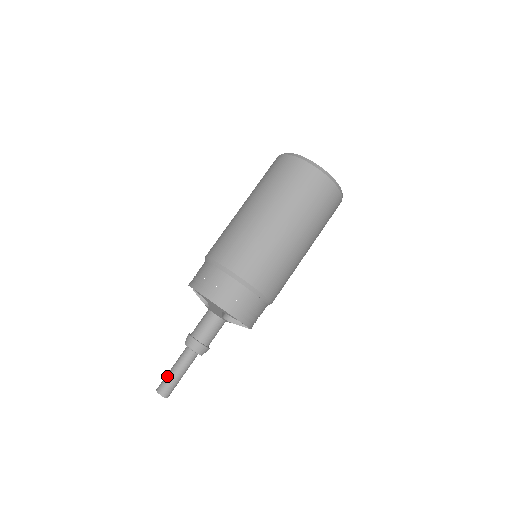
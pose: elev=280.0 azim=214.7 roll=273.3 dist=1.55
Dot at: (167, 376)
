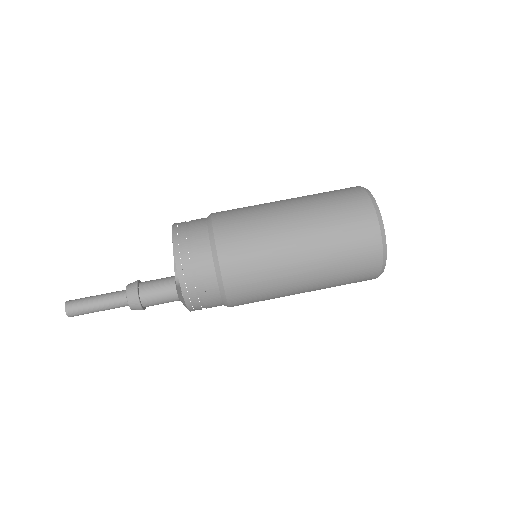
Dot at: occluded
